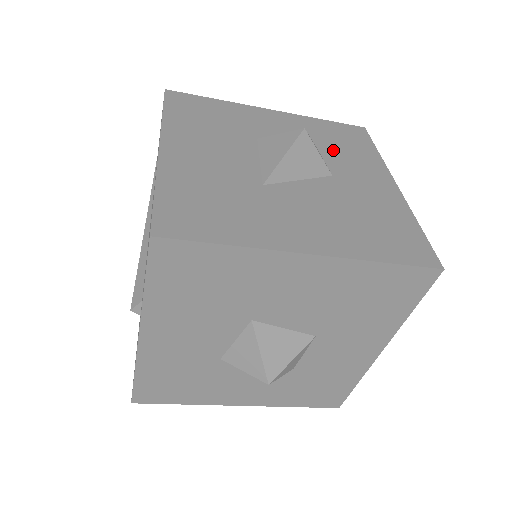
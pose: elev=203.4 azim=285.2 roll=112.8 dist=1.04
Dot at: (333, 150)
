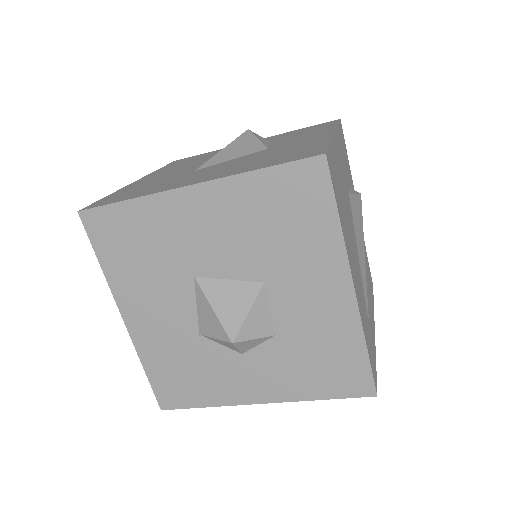
Dot at: (287, 138)
